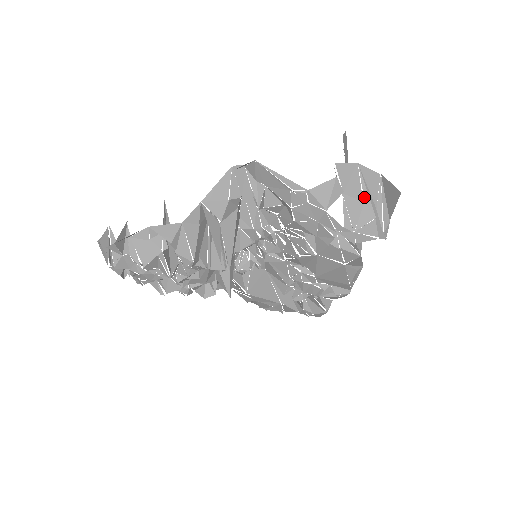
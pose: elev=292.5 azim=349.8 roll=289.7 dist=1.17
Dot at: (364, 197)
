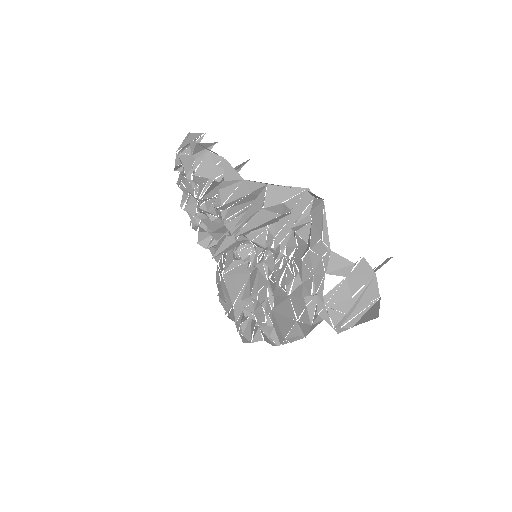
Dot at: (355, 295)
